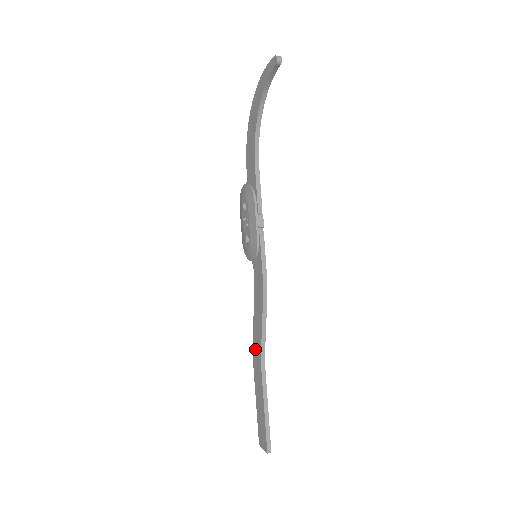
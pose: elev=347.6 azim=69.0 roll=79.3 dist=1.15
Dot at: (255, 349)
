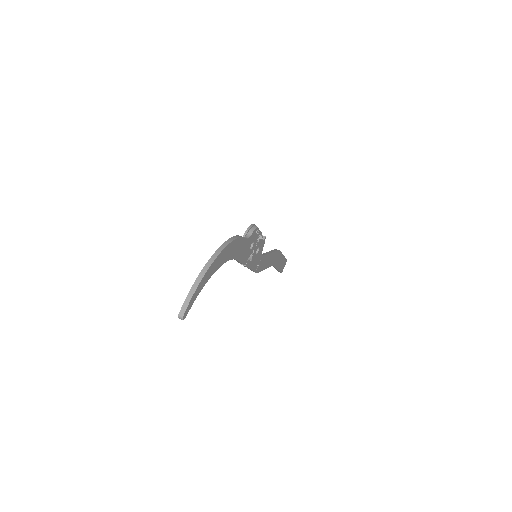
Dot at: occluded
